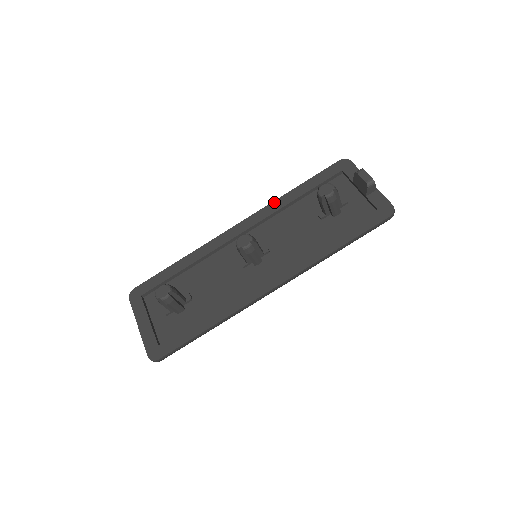
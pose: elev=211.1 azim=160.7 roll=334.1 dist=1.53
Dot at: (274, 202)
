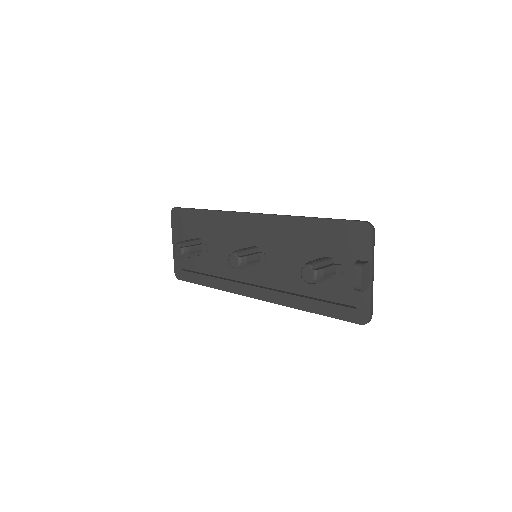
Dot at: (287, 217)
